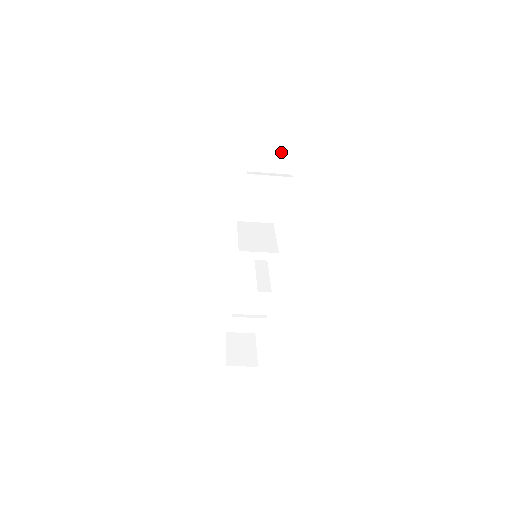
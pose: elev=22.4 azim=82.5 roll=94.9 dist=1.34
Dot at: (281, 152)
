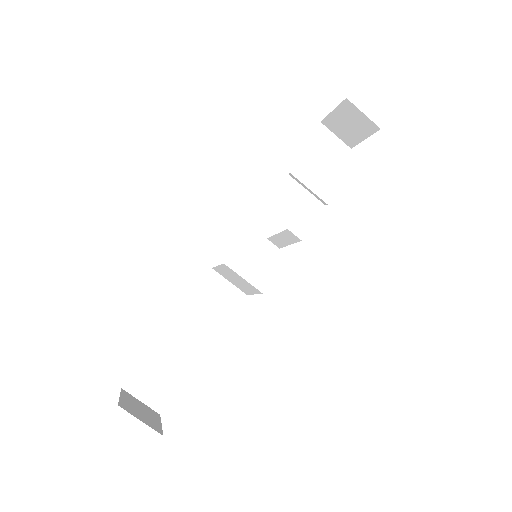
Dot at: (325, 178)
